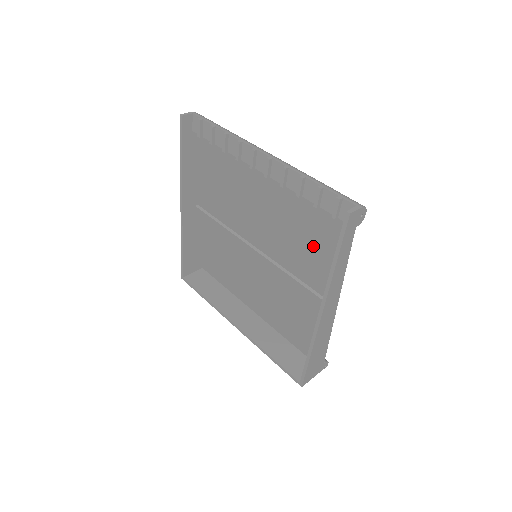
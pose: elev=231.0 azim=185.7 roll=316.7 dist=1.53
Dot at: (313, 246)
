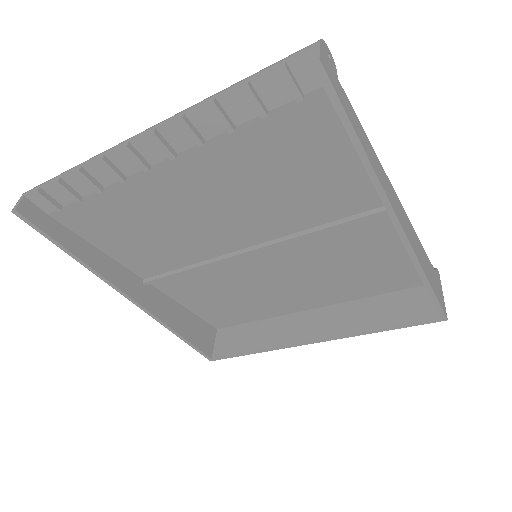
Dot at: (307, 168)
